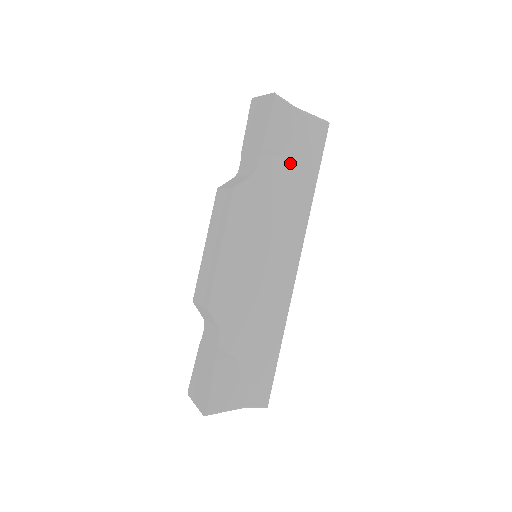
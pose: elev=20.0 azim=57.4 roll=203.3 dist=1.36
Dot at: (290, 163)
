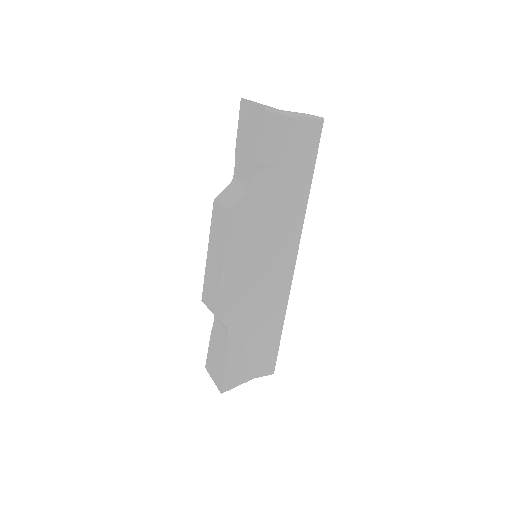
Dot at: (284, 171)
